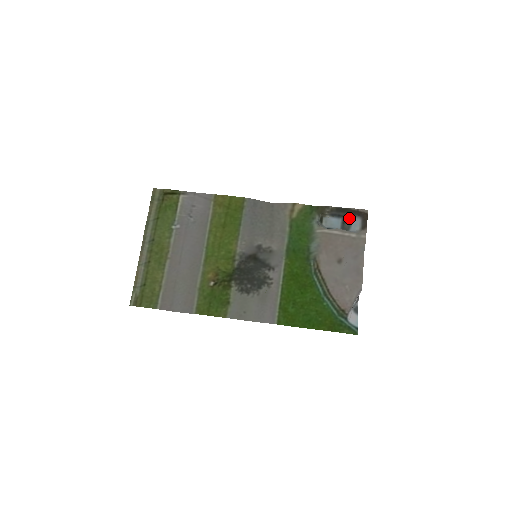
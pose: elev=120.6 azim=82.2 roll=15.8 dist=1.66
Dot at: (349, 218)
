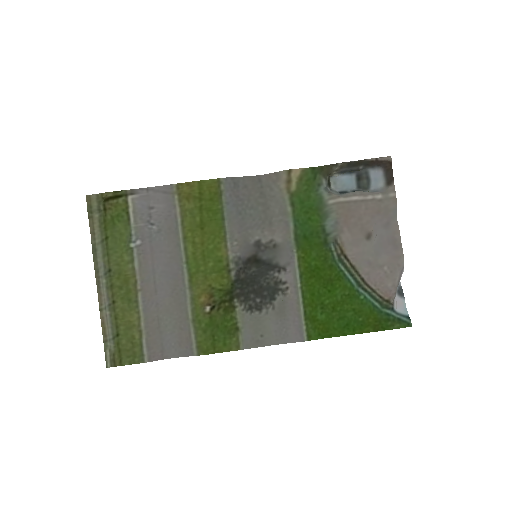
Dot at: (365, 171)
